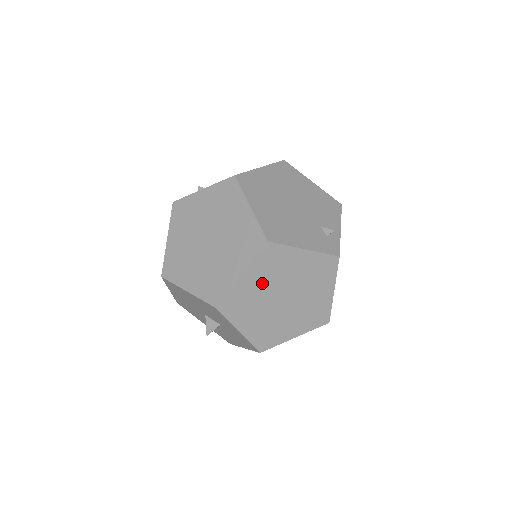
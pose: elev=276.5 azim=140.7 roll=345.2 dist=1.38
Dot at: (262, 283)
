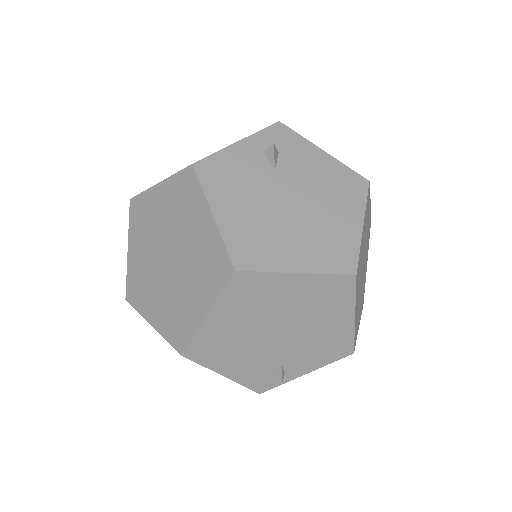
Dot at: occluded
